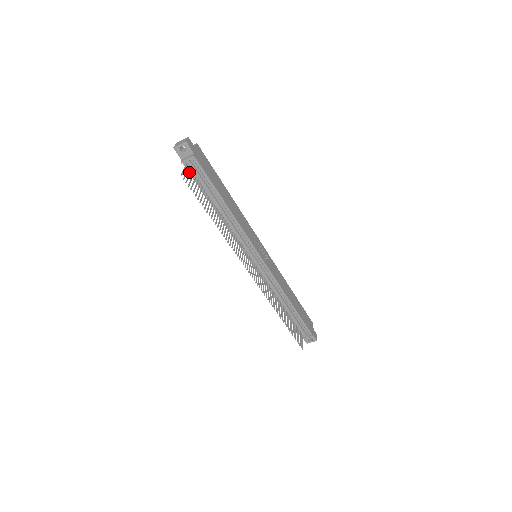
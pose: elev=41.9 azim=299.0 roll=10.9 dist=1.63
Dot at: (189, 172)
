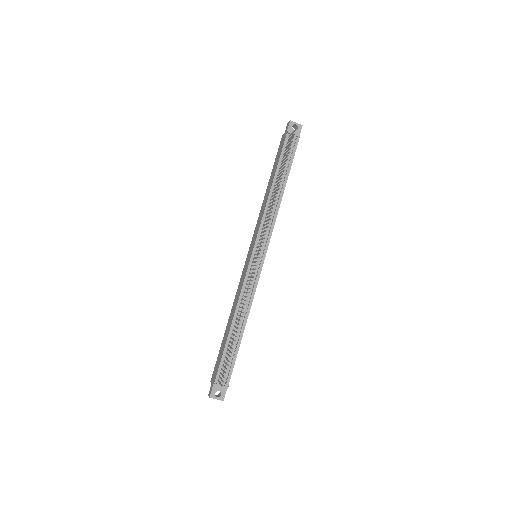
Dot at: (284, 143)
